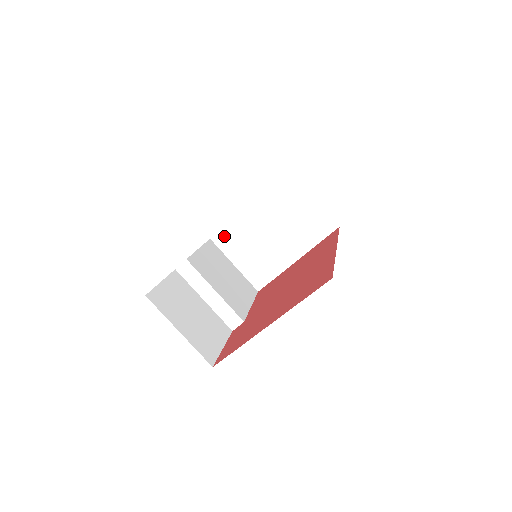
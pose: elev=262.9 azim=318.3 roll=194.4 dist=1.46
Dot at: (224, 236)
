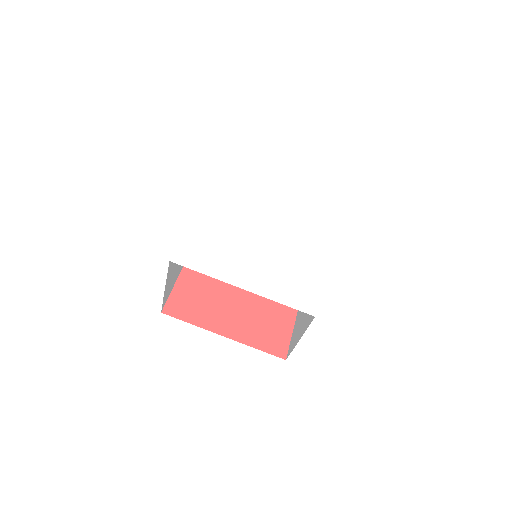
Dot at: occluded
